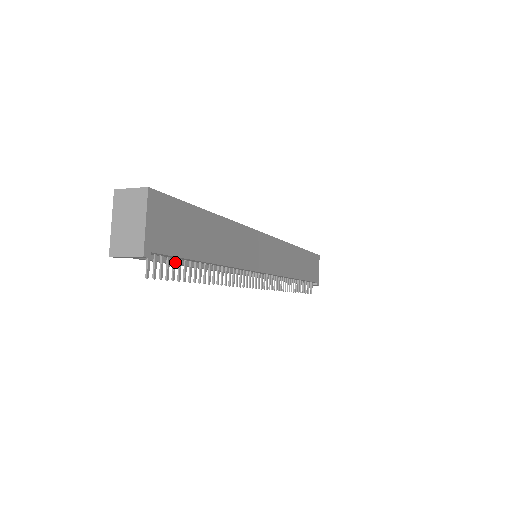
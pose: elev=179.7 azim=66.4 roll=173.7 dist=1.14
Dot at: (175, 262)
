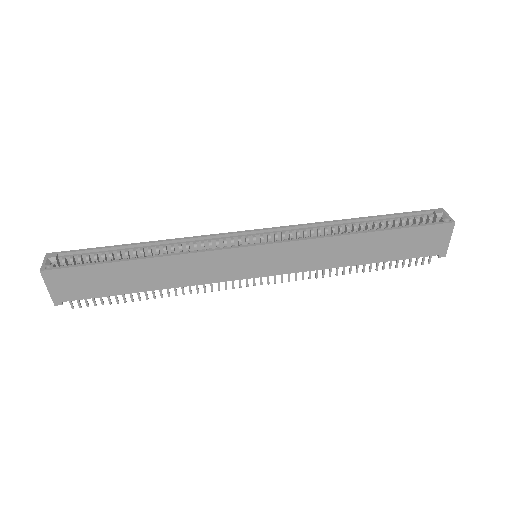
Dot at: (101, 296)
